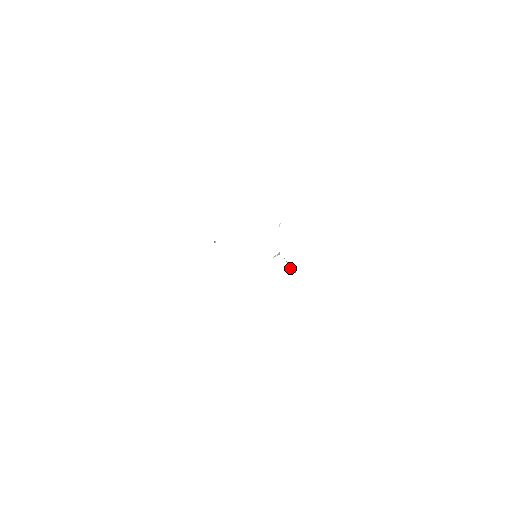
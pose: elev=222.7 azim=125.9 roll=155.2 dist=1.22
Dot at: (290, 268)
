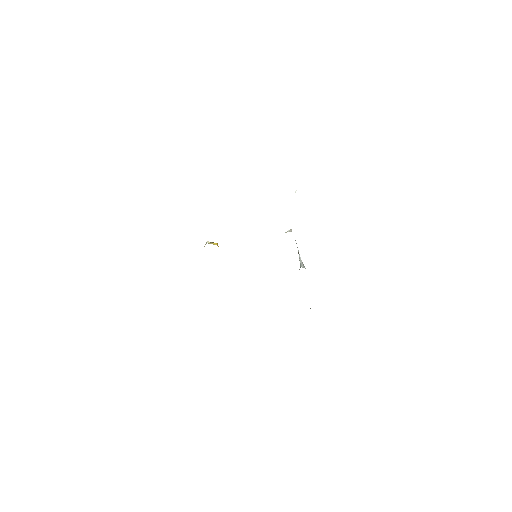
Dot at: (299, 259)
